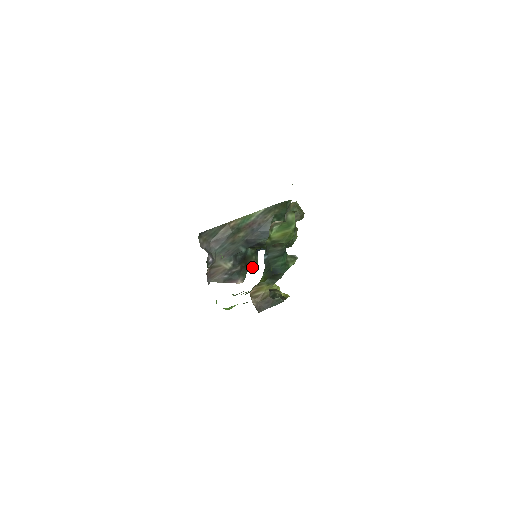
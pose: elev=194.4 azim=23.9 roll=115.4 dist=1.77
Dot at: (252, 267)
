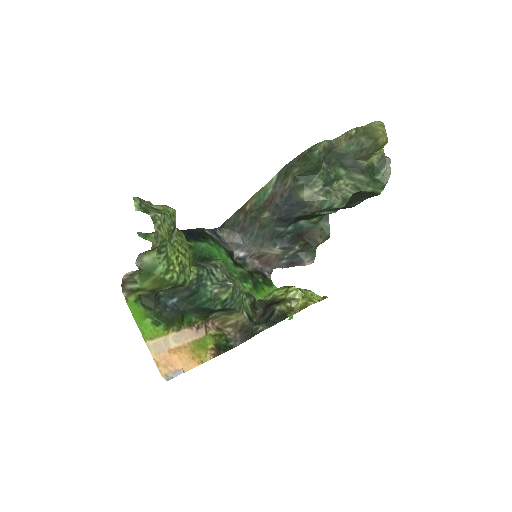
Dot at: (322, 240)
